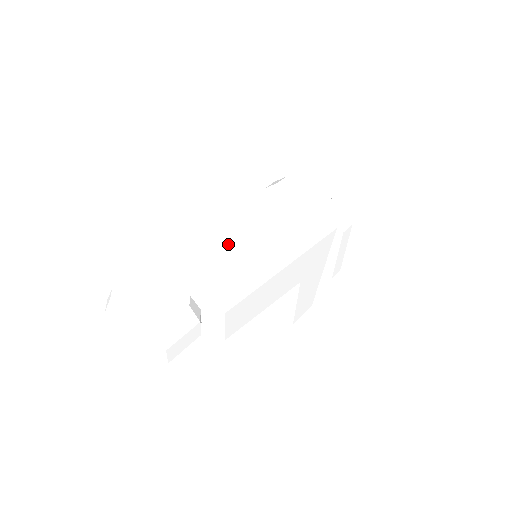
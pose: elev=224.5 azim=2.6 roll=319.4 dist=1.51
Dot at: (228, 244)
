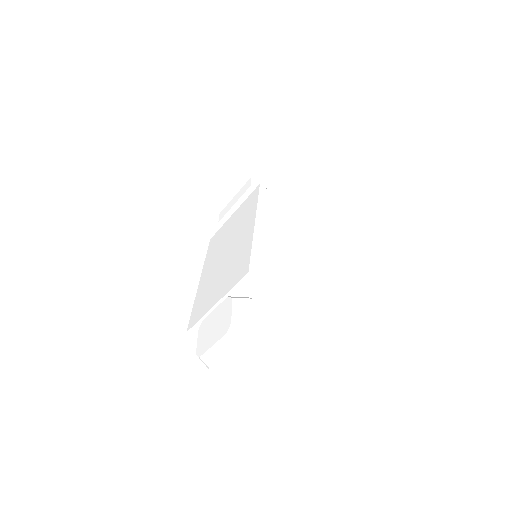
Dot at: (223, 264)
